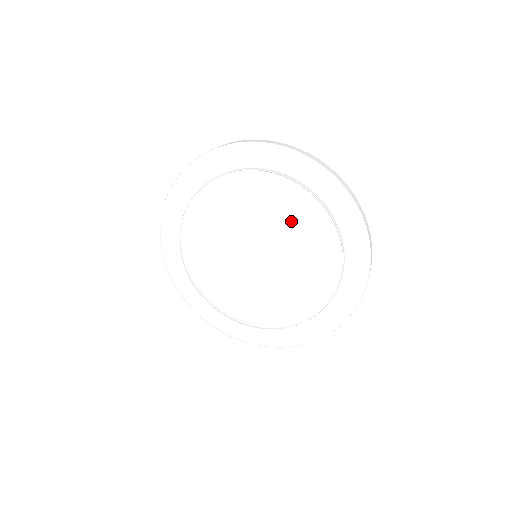
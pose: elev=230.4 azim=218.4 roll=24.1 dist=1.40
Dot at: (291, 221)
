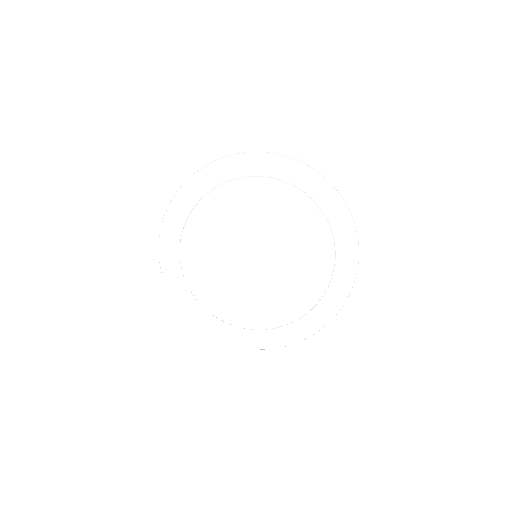
Dot at: (308, 252)
